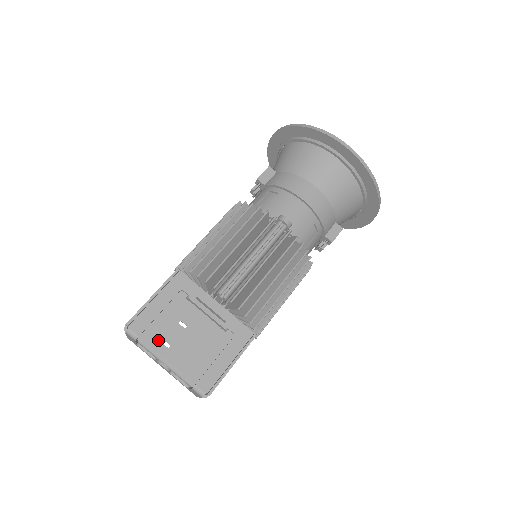
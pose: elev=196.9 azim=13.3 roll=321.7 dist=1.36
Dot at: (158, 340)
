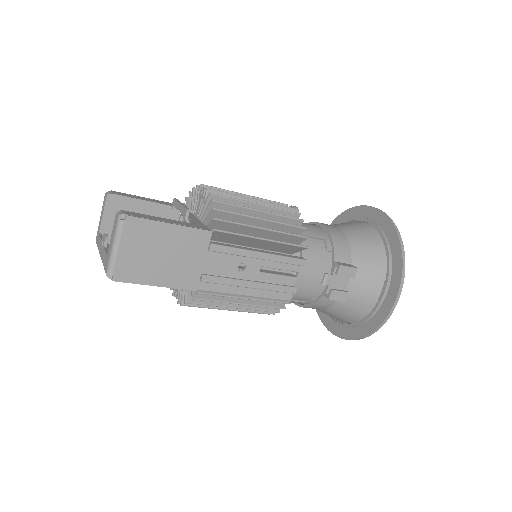
Dot at: occluded
